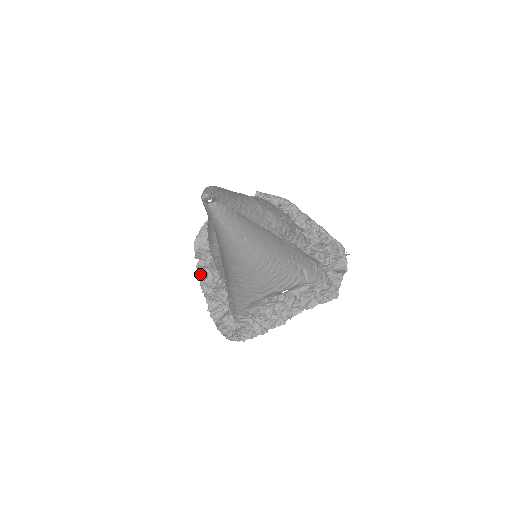
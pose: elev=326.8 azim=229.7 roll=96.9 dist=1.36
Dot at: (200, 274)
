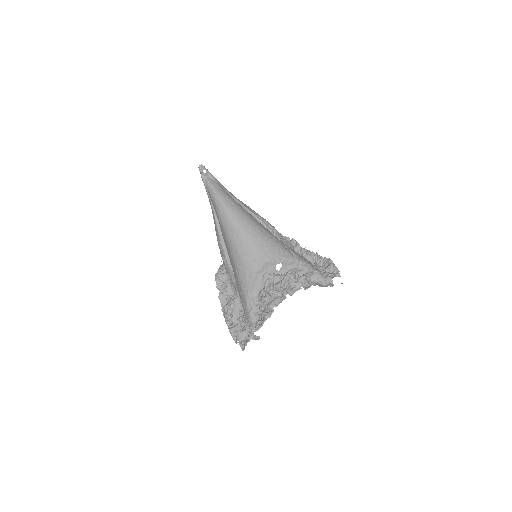
Dot at: (222, 306)
